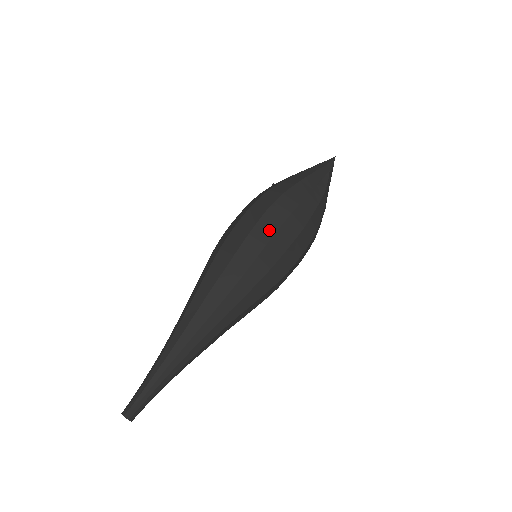
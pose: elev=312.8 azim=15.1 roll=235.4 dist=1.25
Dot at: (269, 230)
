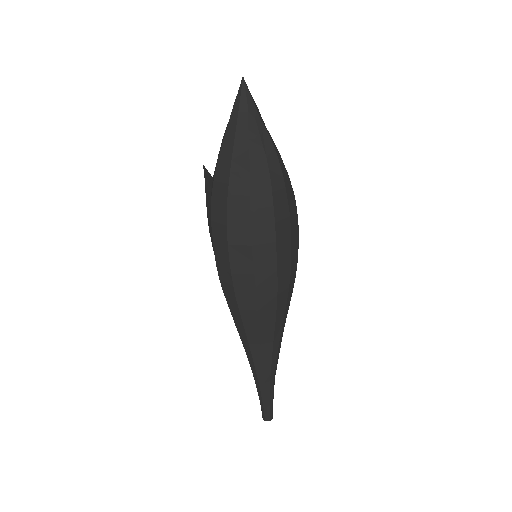
Dot at: (269, 257)
